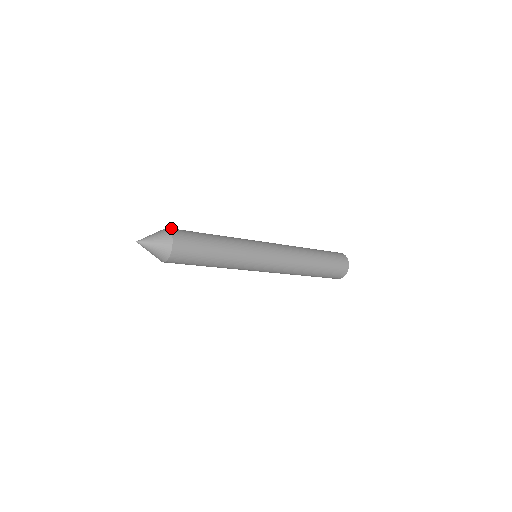
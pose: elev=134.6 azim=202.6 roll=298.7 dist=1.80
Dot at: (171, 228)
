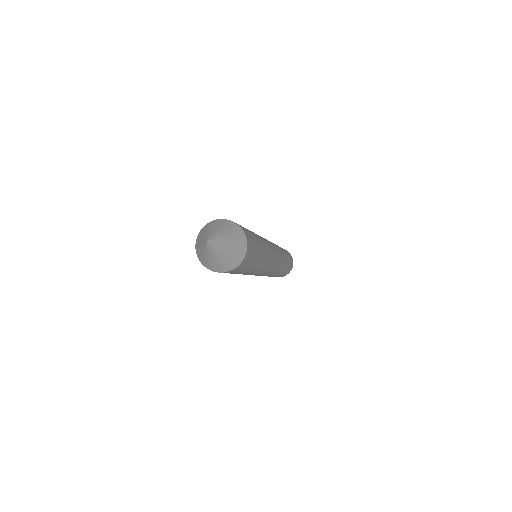
Dot at: (216, 220)
